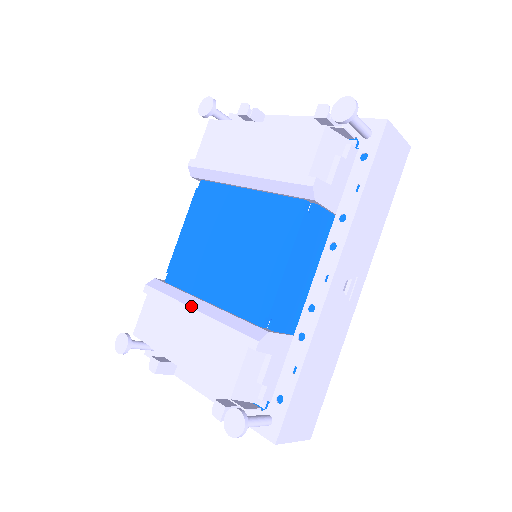
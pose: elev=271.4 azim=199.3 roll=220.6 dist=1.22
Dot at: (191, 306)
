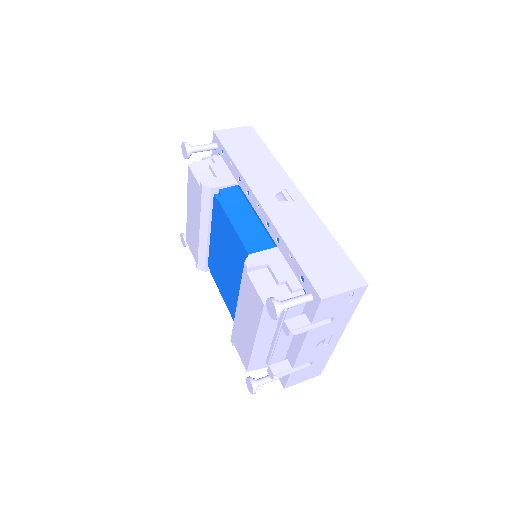
Dot at: (236, 308)
